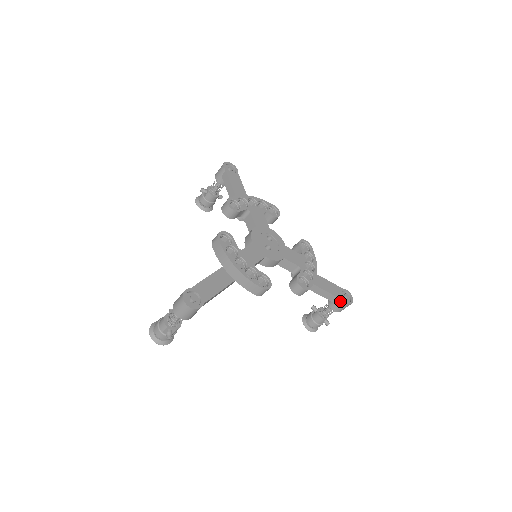
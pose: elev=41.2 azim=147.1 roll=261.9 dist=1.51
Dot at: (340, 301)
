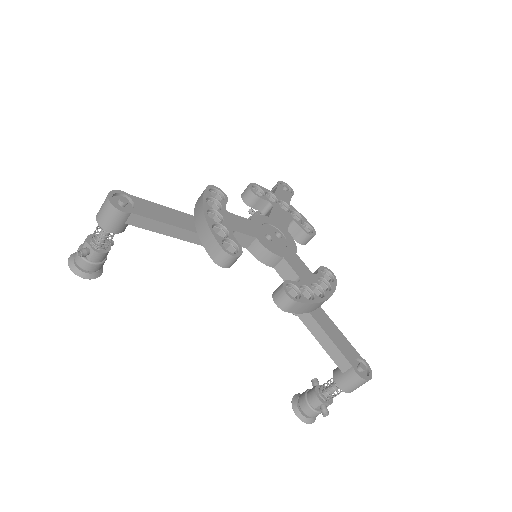
Dot at: (347, 366)
